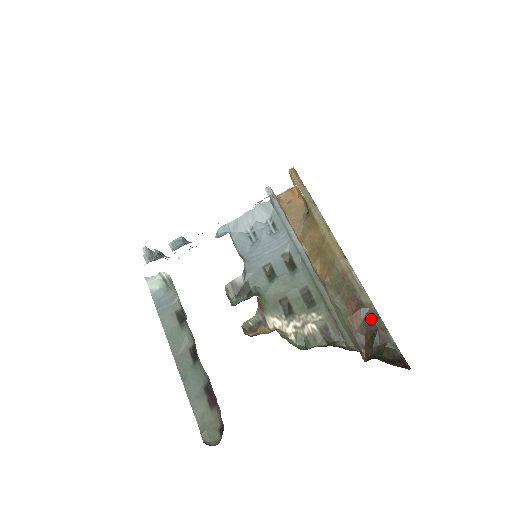
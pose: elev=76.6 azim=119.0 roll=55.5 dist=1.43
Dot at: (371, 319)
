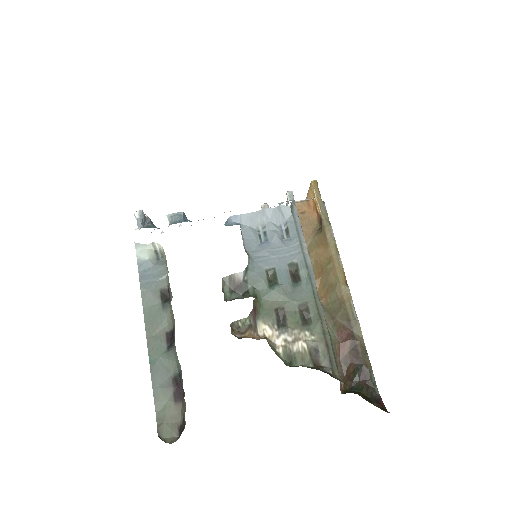
Dot at: (358, 353)
